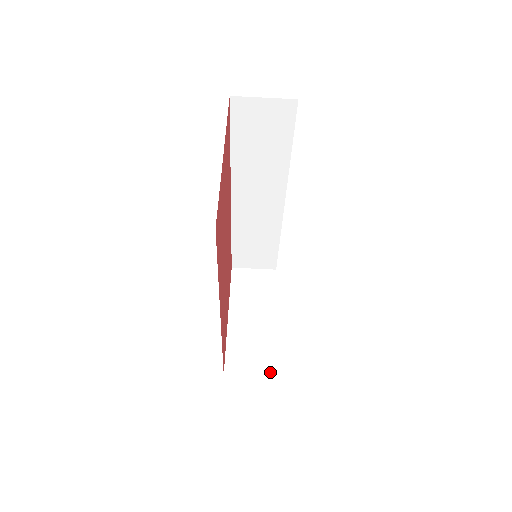
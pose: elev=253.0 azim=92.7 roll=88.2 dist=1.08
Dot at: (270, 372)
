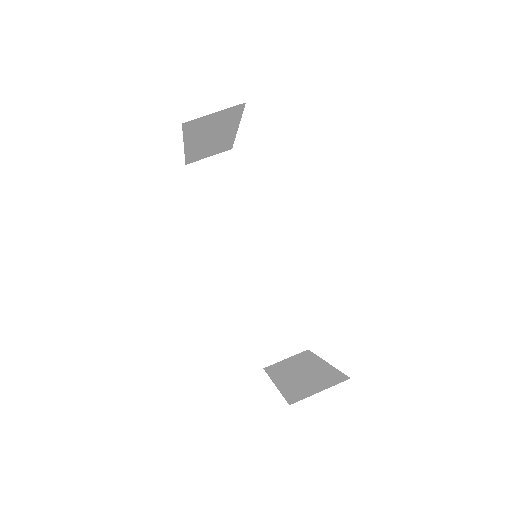
Dot at: (342, 379)
